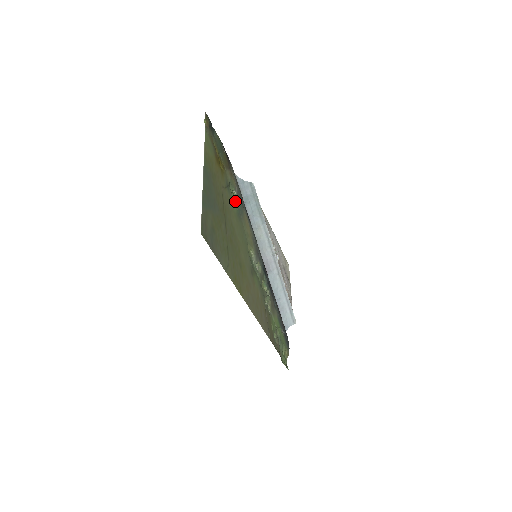
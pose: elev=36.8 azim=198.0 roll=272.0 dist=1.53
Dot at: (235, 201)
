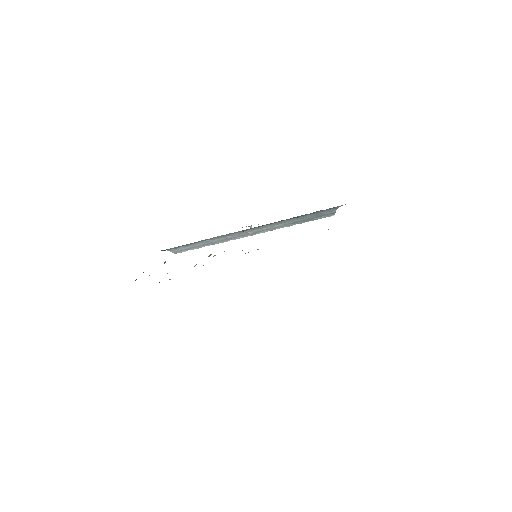
Dot at: occluded
